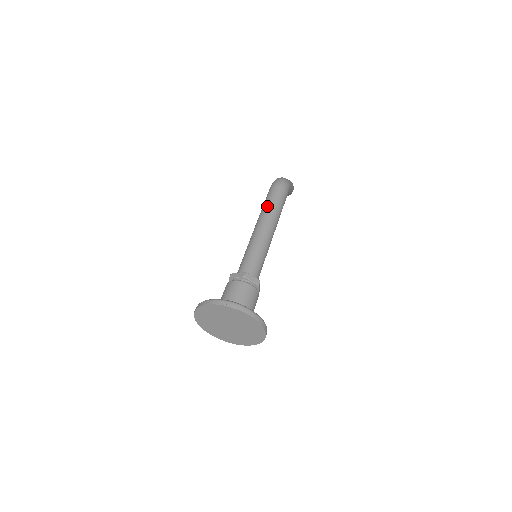
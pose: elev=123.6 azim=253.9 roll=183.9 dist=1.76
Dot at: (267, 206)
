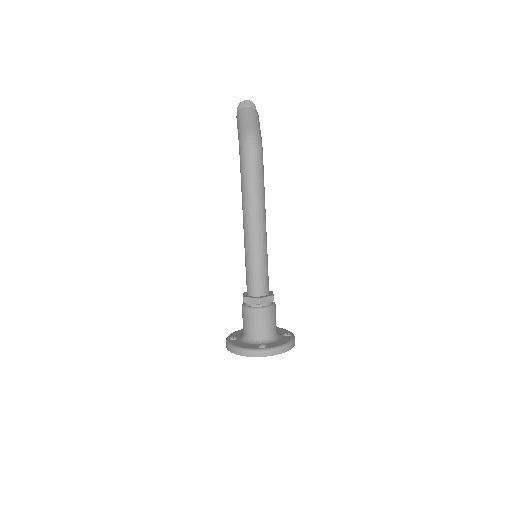
Dot at: (249, 196)
